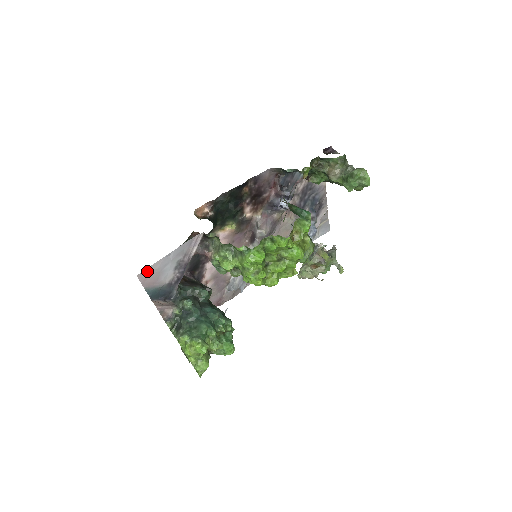
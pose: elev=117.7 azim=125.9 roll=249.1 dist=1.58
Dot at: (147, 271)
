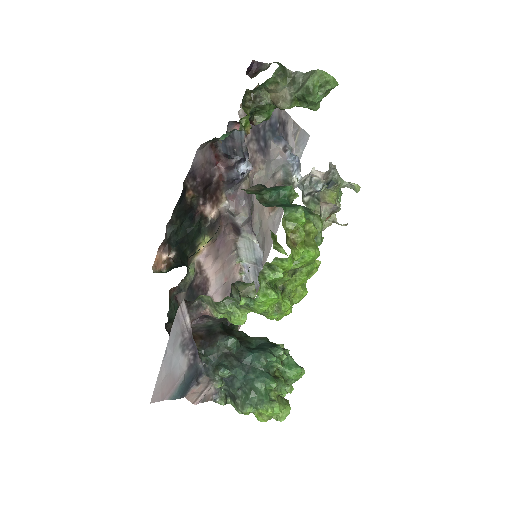
Dot at: (157, 388)
